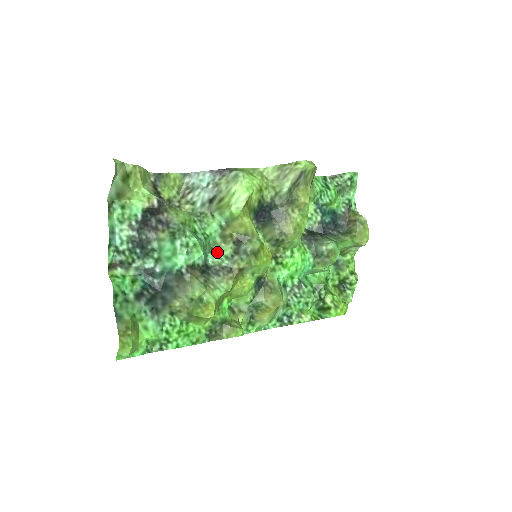
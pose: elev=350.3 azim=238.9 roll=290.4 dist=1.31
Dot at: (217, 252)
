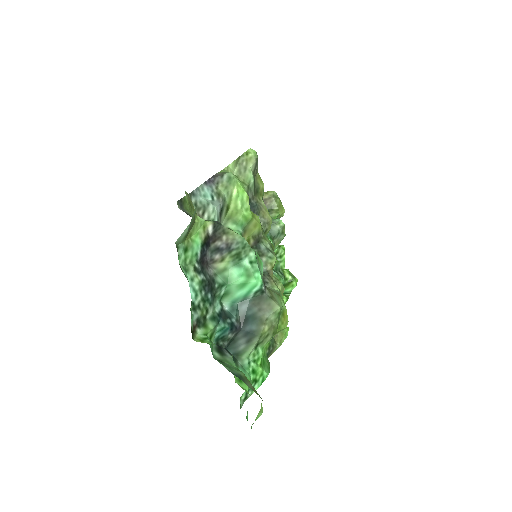
Dot at: occluded
